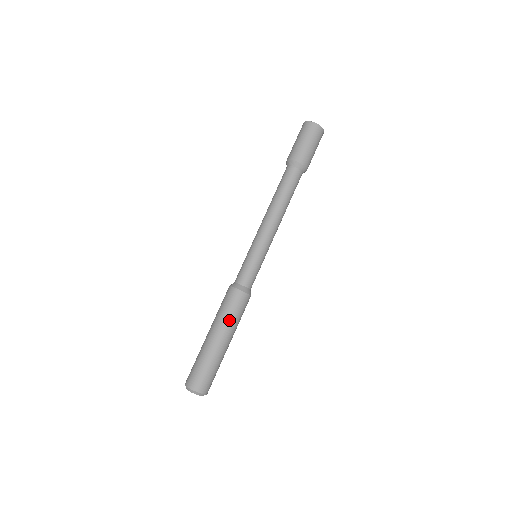
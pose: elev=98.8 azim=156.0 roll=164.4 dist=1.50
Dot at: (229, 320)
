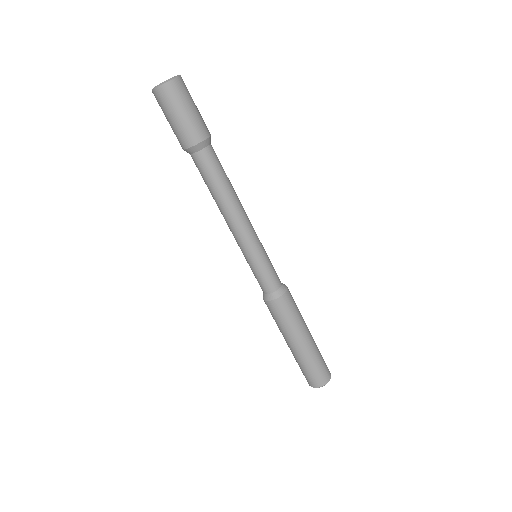
Dot at: (300, 318)
